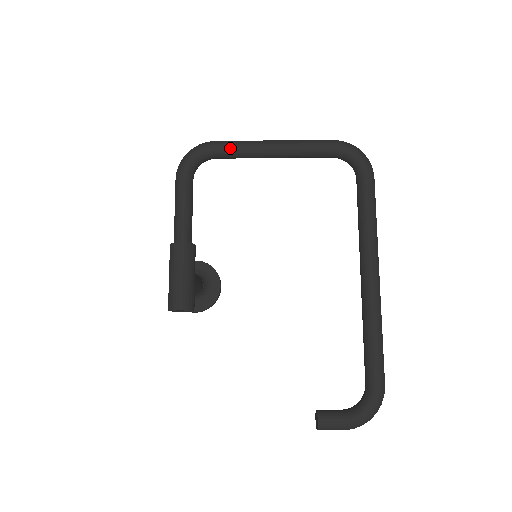
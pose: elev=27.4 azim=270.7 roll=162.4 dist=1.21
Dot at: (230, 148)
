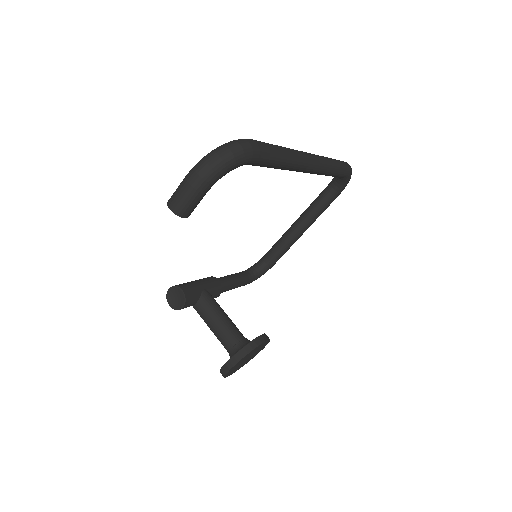
Dot at: (273, 246)
